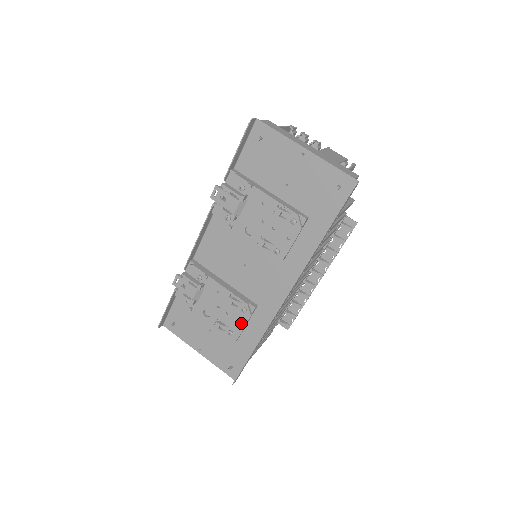
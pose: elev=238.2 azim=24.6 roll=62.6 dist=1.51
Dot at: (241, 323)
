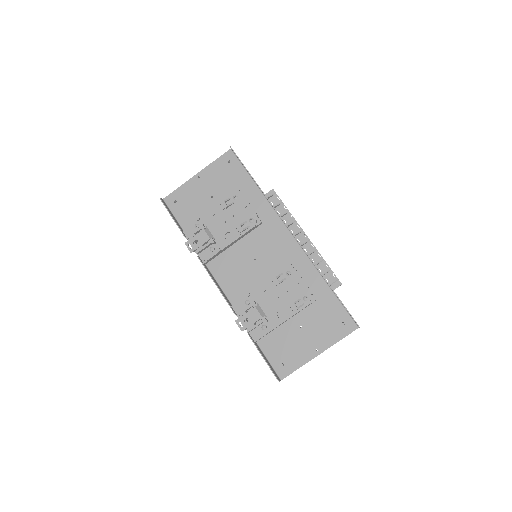
Dot at: (300, 285)
